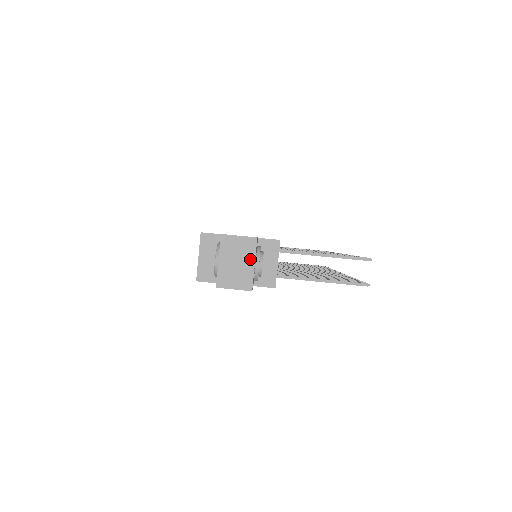
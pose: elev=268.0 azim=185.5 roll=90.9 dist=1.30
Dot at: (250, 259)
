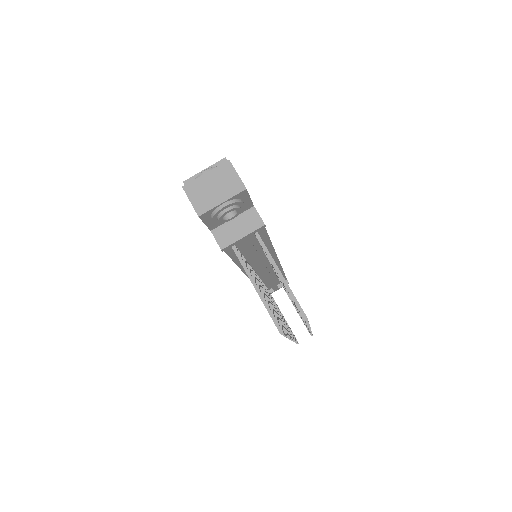
Dot at: (224, 196)
